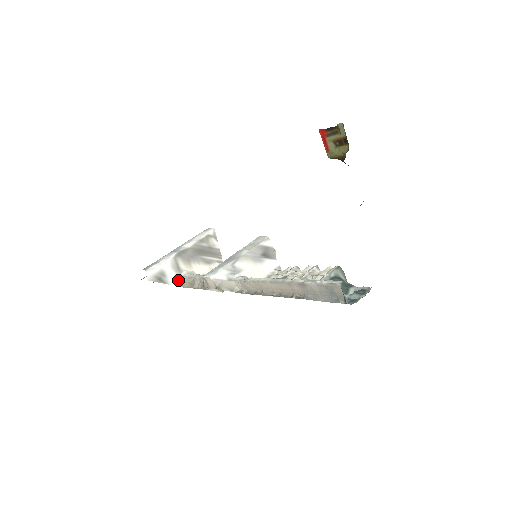
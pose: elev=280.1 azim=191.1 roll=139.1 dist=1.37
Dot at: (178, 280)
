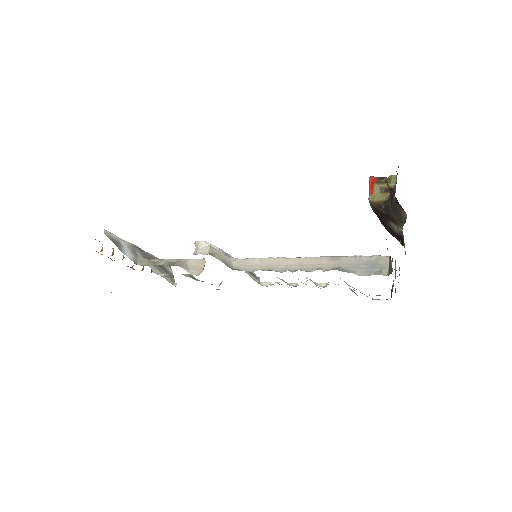
Dot at: (133, 258)
